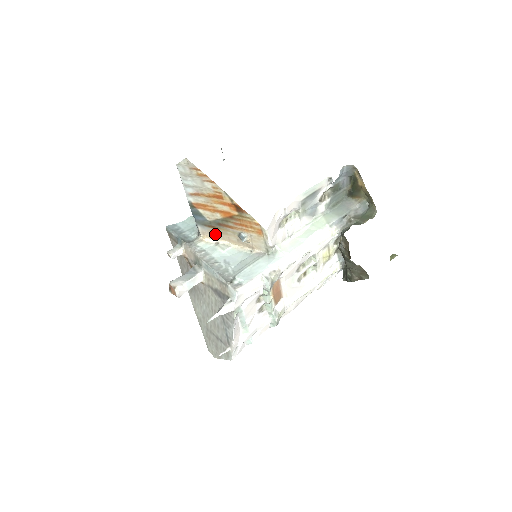
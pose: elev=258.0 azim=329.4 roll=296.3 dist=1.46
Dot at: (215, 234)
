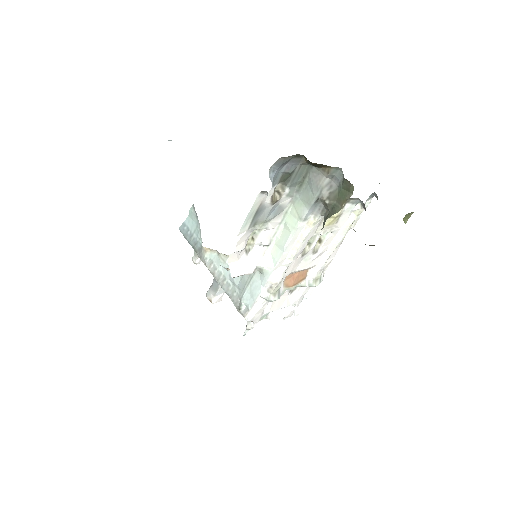
Dot at: occluded
